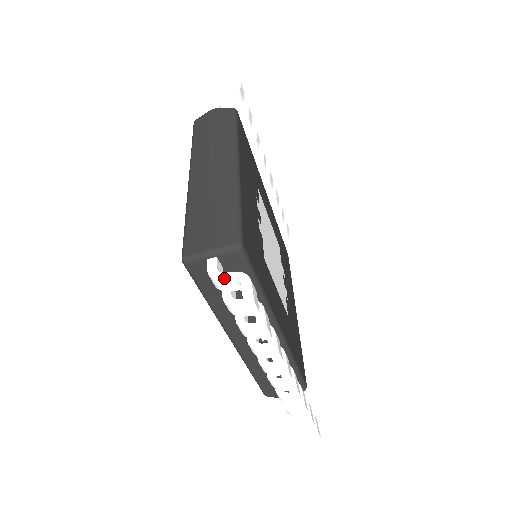
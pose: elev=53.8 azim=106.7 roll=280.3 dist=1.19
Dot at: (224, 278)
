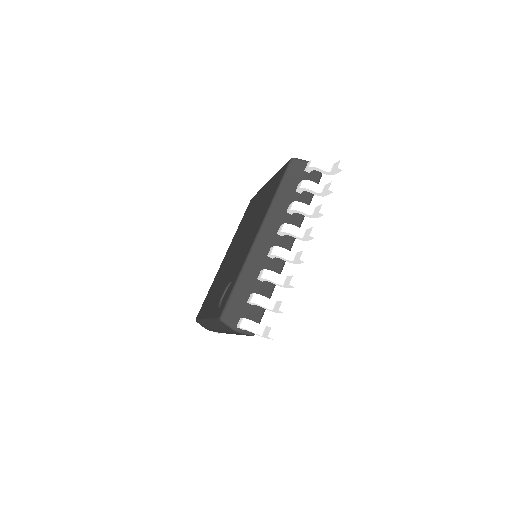
Dot at: (323, 162)
